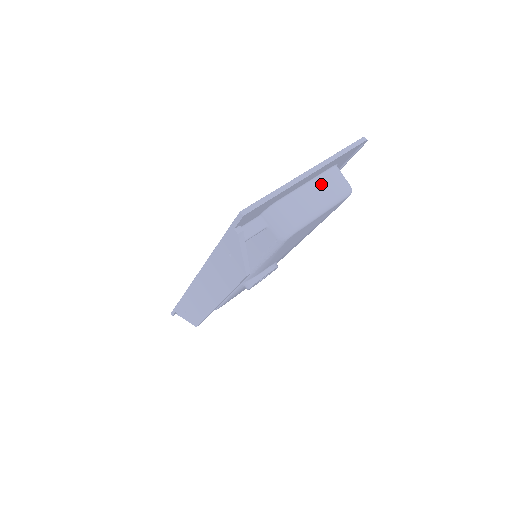
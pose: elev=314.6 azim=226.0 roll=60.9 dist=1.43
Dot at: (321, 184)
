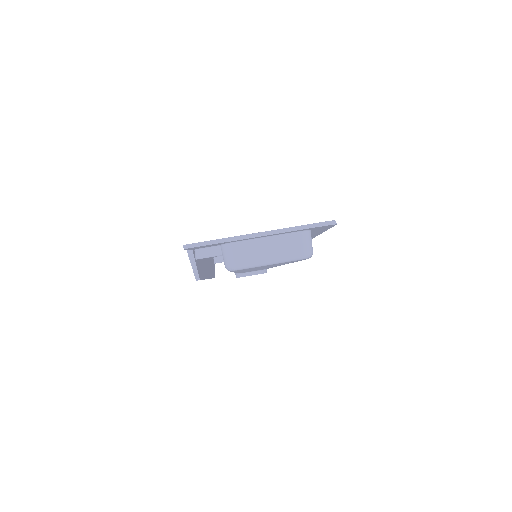
Dot at: (280, 242)
